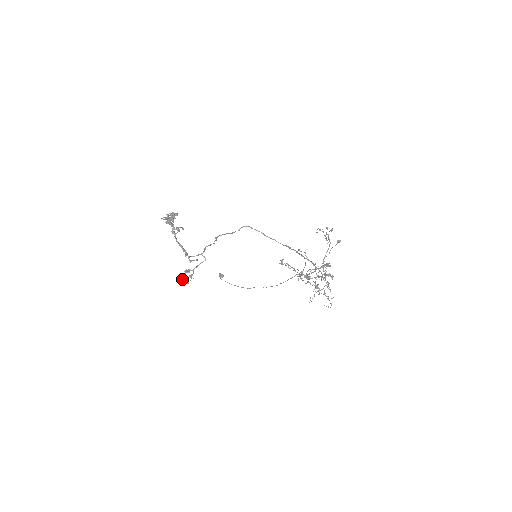
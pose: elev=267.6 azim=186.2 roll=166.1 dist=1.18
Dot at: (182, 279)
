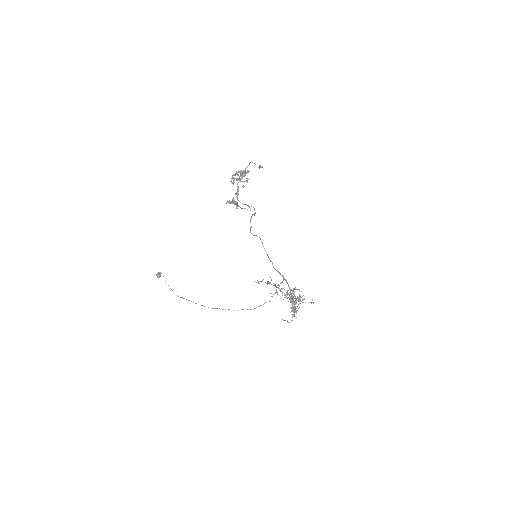
Dot at: (228, 201)
